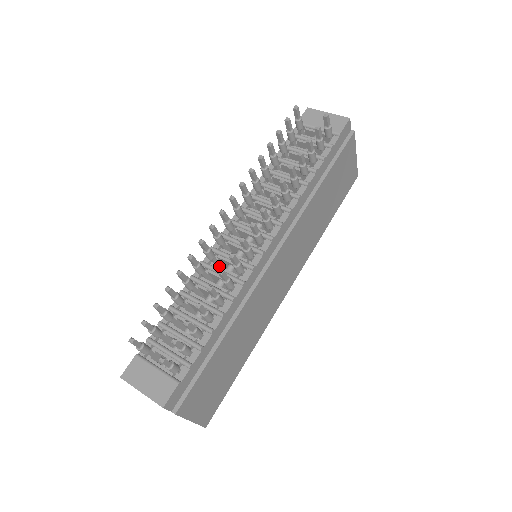
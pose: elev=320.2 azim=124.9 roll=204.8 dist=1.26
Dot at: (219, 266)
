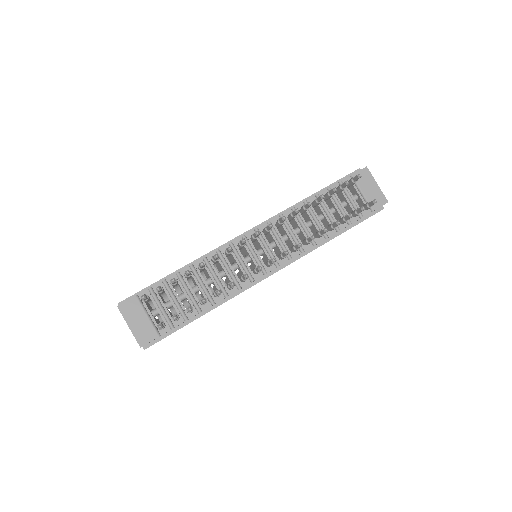
Dot at: (229, 262)
